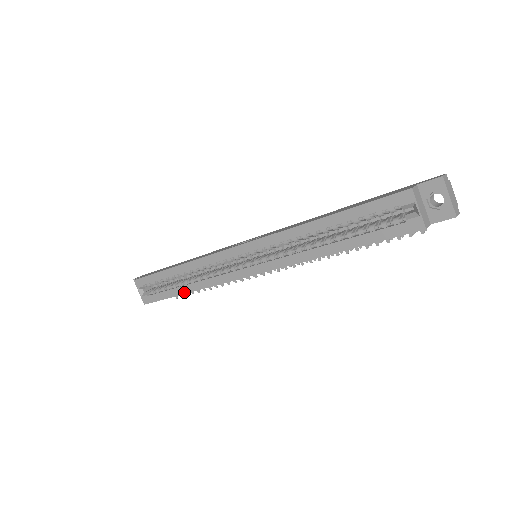
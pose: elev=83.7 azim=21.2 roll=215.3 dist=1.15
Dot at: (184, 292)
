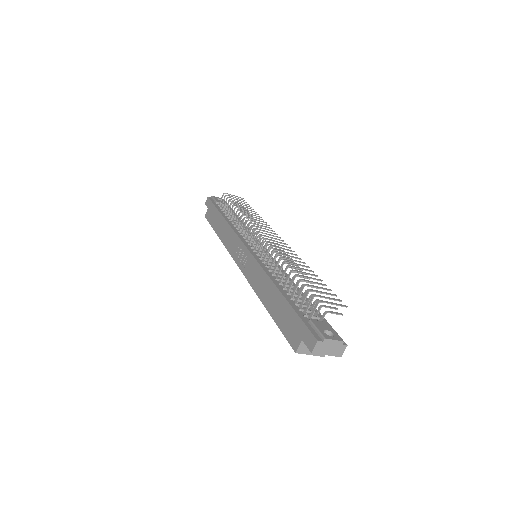
Dot at: occluded
